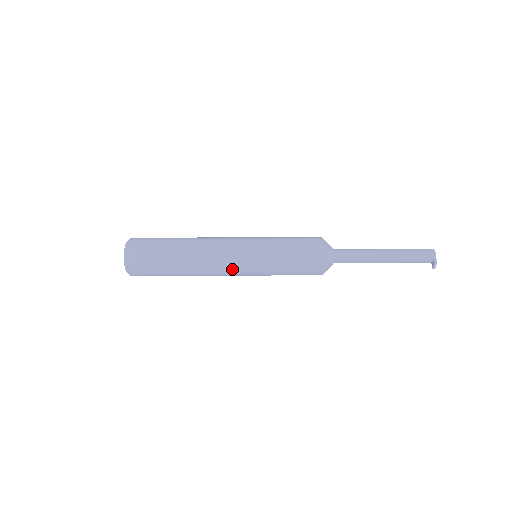
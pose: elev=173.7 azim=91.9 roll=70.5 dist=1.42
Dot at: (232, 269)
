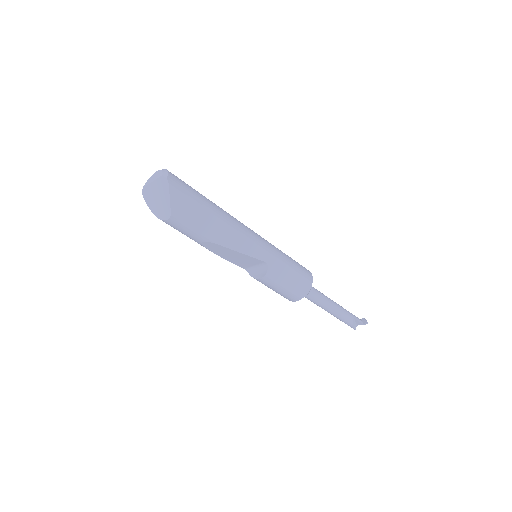
Dot at: (252, 231)
